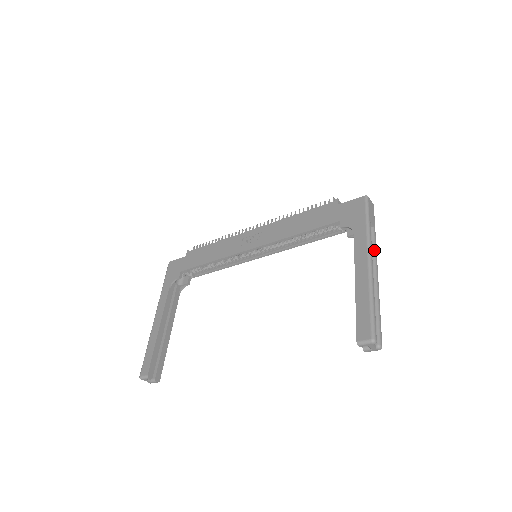
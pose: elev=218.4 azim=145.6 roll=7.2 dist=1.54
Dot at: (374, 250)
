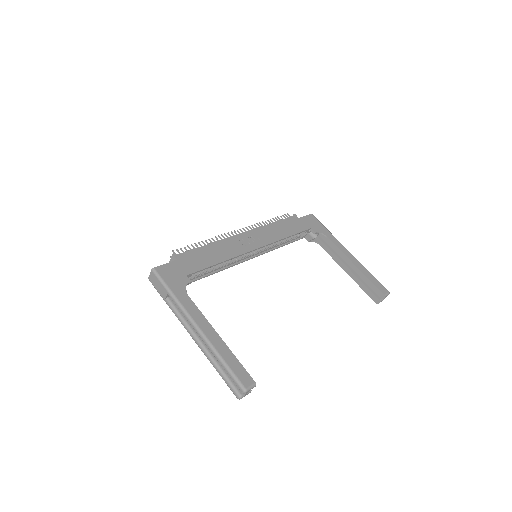
Dot at: occluded
